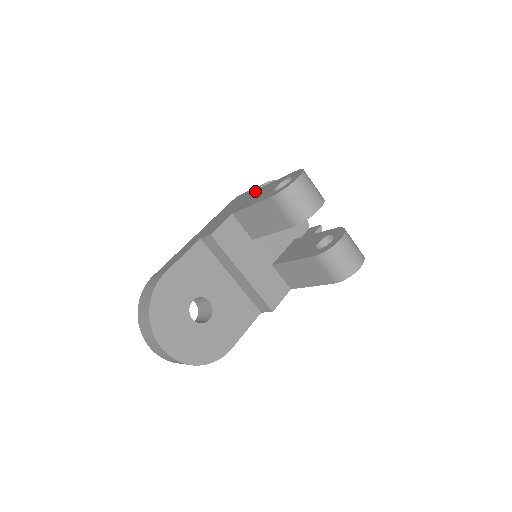
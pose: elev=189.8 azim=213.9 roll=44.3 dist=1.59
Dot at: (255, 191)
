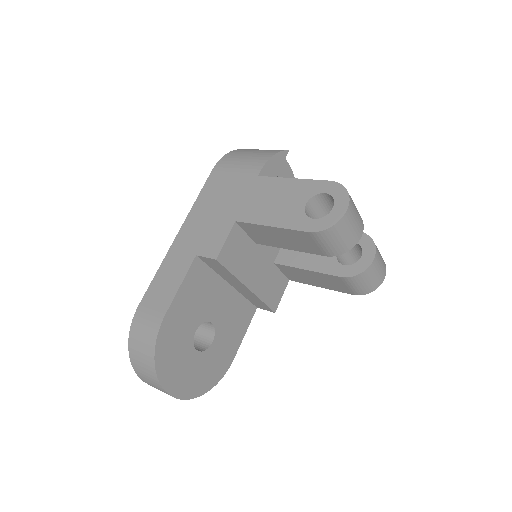
Dot at: (257, 181)
